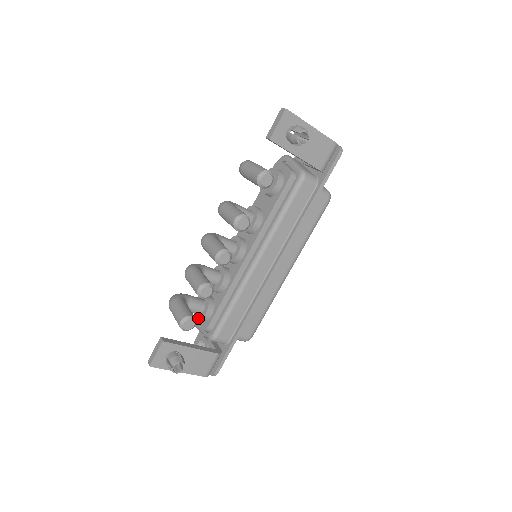
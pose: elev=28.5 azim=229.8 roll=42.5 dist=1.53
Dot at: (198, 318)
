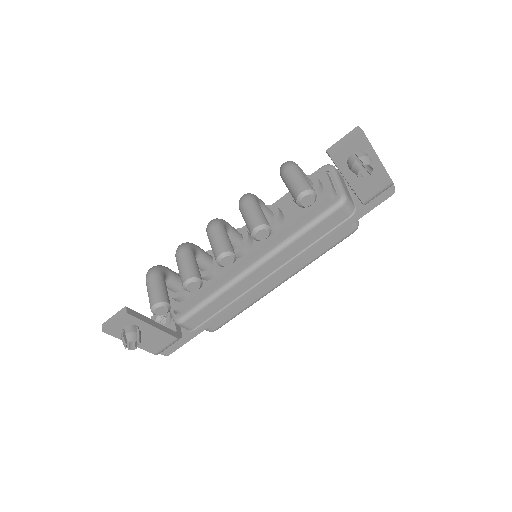
Dot at: (171, 295)
